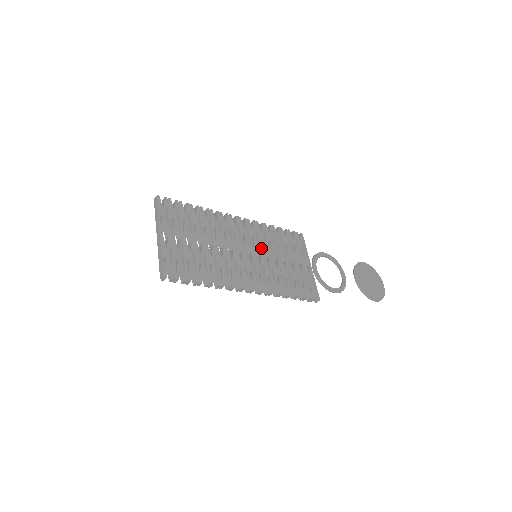
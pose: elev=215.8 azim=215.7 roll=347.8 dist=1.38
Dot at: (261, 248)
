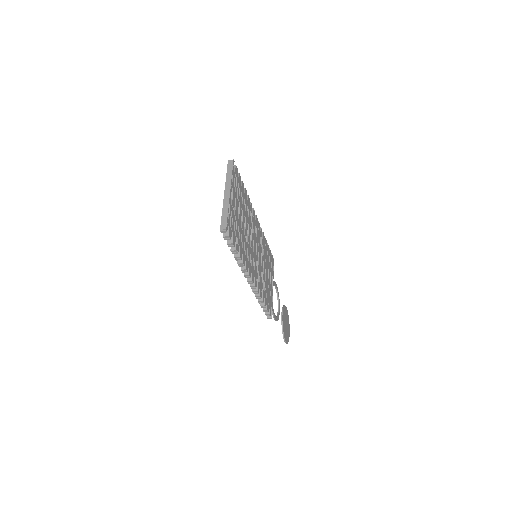
Dot at: (260, 252)
